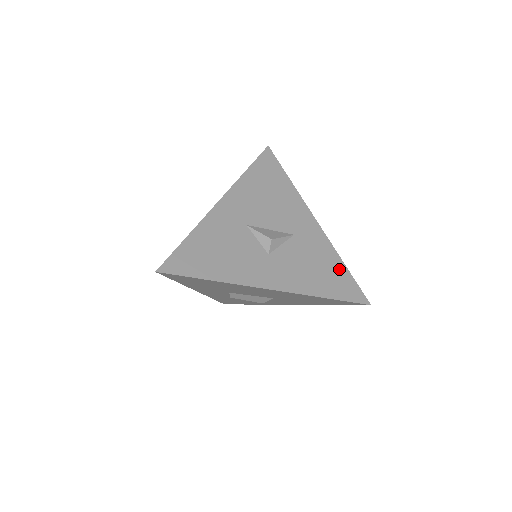
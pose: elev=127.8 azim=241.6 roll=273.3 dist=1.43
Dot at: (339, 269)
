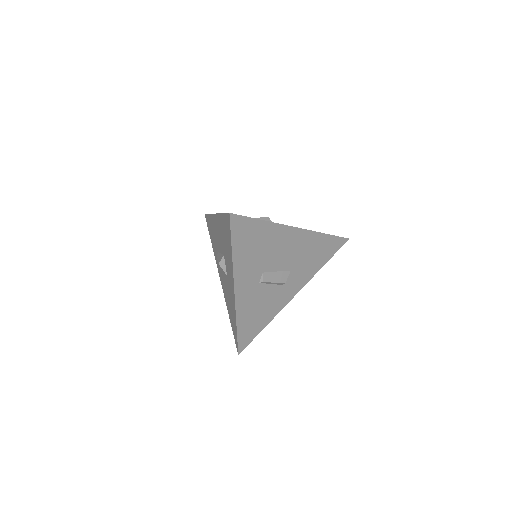
Dot at: occluded
